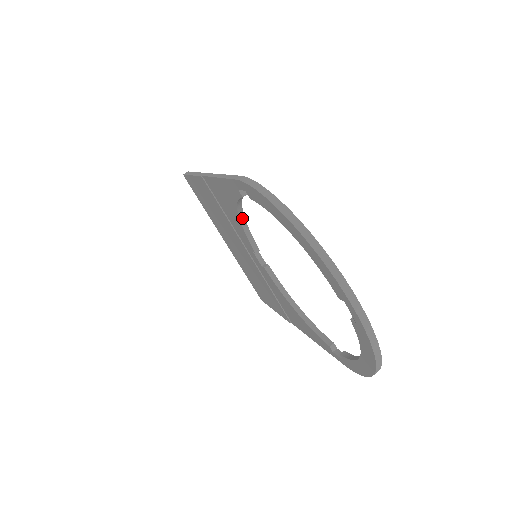
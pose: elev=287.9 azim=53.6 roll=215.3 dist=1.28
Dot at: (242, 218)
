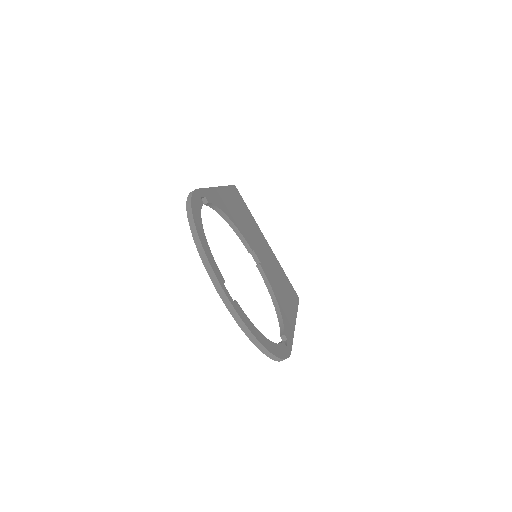
Dot at: (230, 223)
